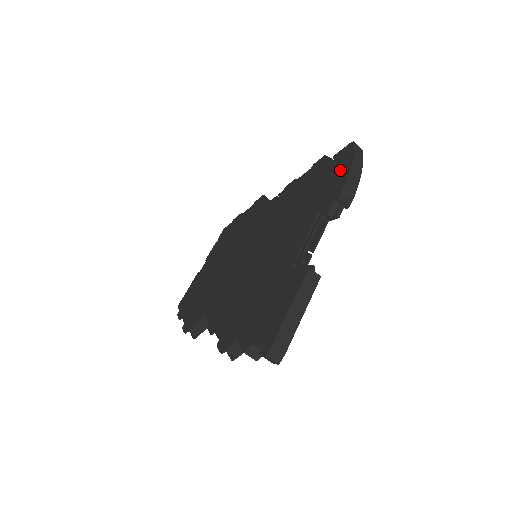
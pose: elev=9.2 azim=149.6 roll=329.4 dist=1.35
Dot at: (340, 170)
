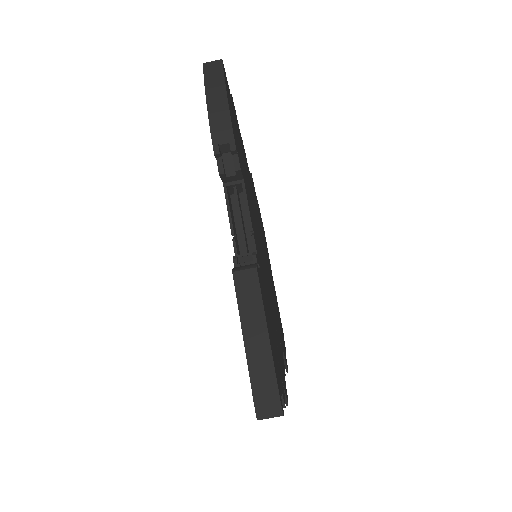
Dot at: occluded
